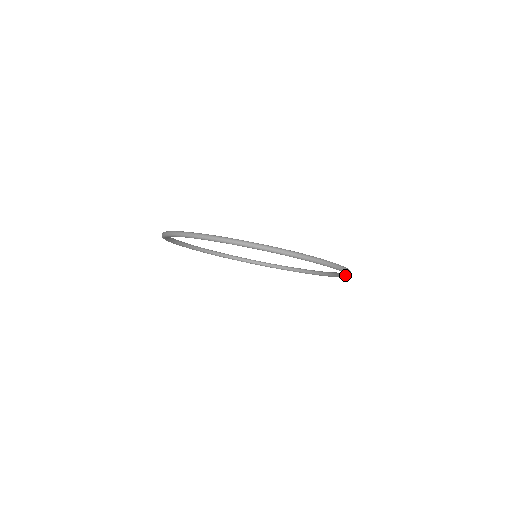
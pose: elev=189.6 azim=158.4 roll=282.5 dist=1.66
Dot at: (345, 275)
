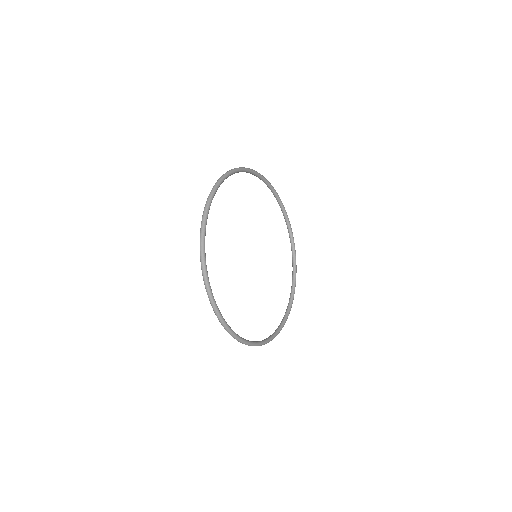
Dot at: (290, 297)
